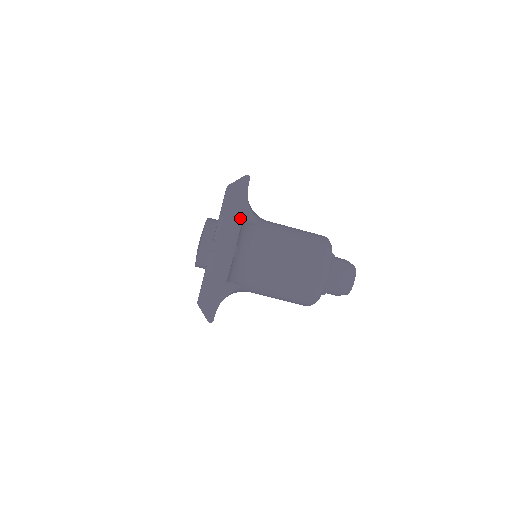
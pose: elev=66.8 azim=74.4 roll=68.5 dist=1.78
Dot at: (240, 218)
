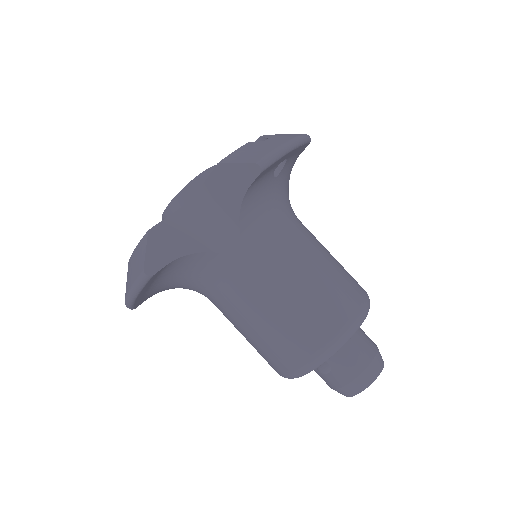
Dot at: occluded
